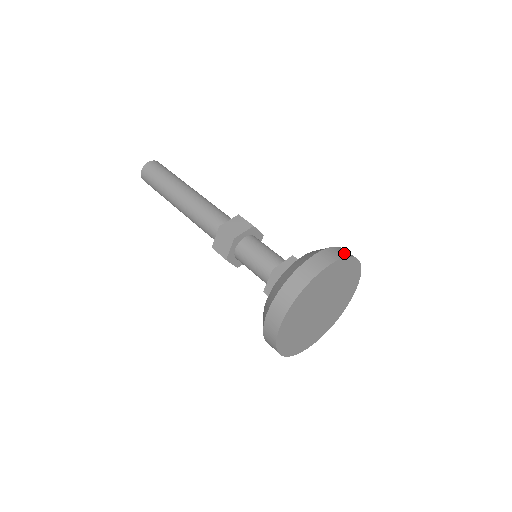
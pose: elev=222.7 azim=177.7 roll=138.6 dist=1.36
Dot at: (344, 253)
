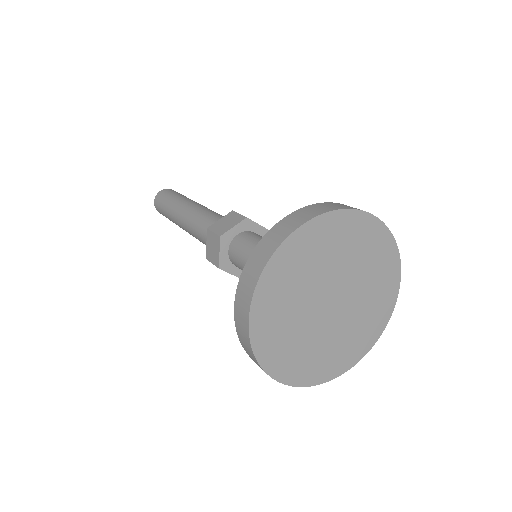
Dot at: (261, 259)
